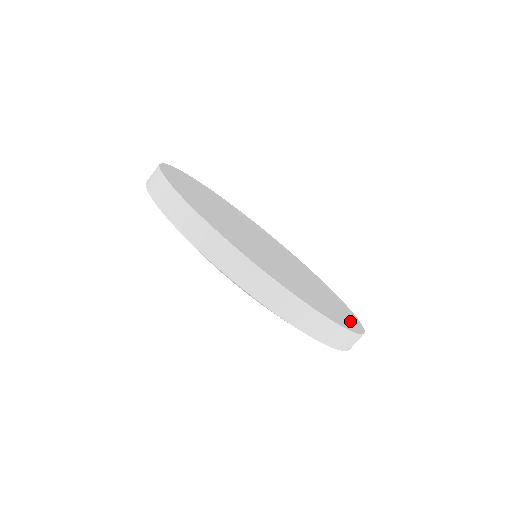
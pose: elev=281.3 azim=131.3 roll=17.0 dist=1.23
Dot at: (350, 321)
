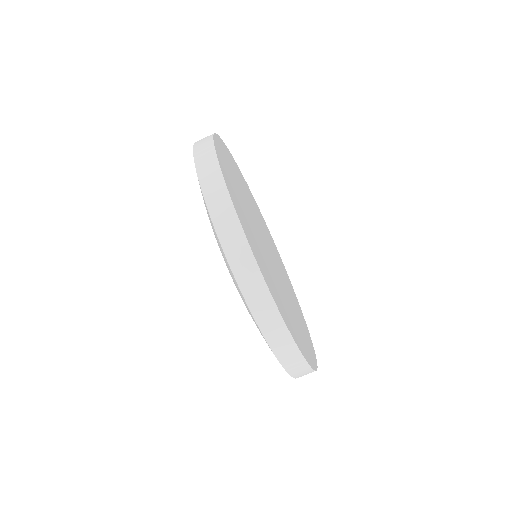
Dot at: (296, 336)
